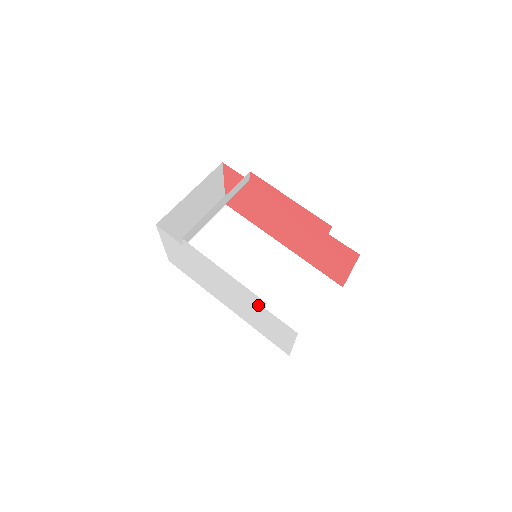
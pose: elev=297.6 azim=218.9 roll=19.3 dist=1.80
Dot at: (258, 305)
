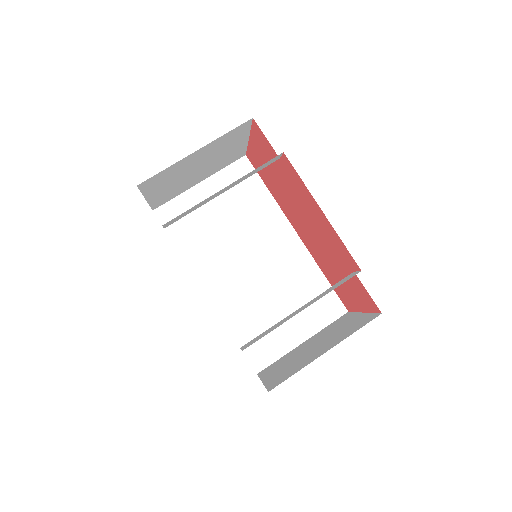
Dot at: occluded
